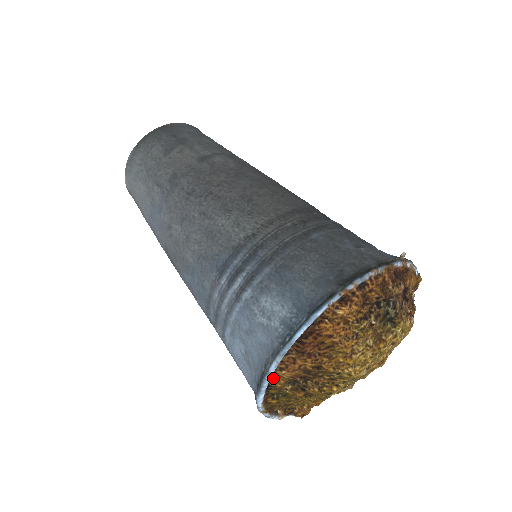
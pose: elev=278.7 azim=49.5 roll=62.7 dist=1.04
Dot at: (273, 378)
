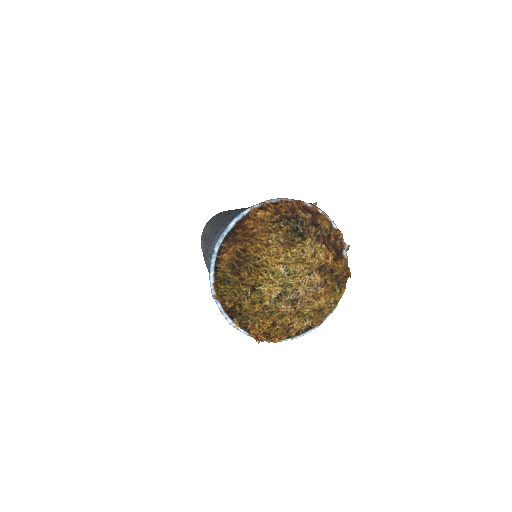
Dot at: (220, 262)
